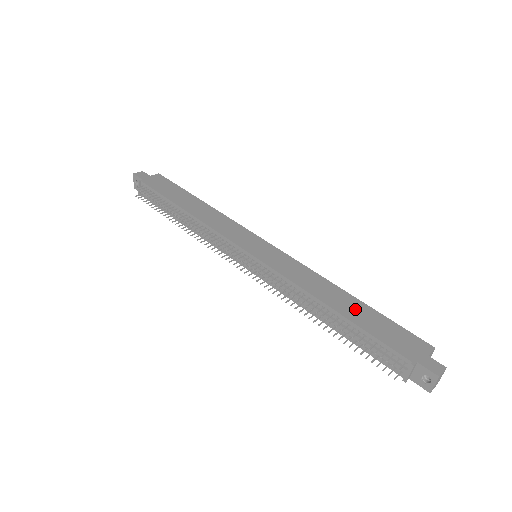
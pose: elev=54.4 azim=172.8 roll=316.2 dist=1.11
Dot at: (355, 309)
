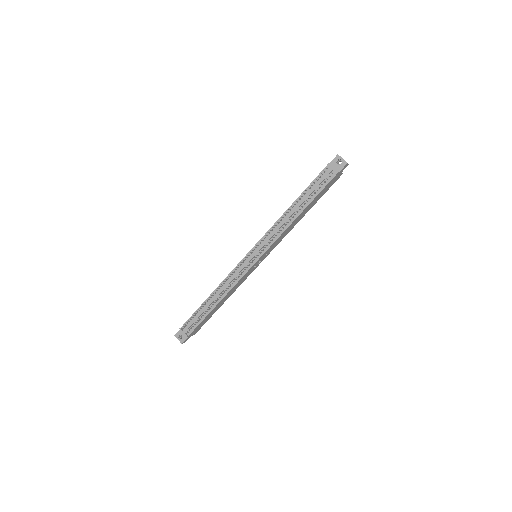
Dot at: occluded
